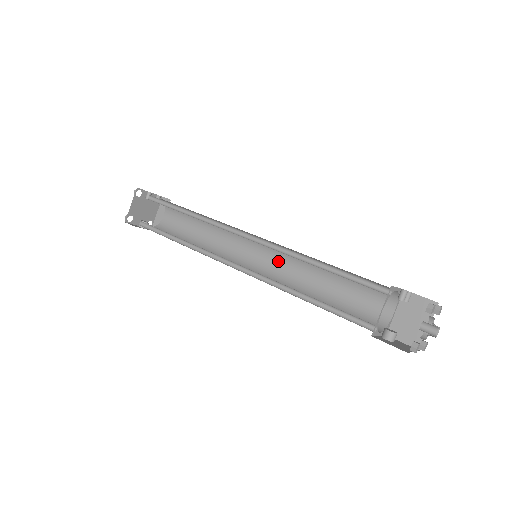
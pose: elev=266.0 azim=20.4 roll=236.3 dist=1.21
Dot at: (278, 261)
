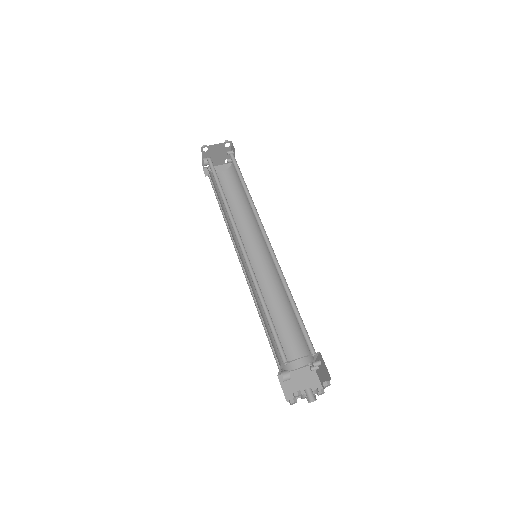
Dot at: (261, 273)
